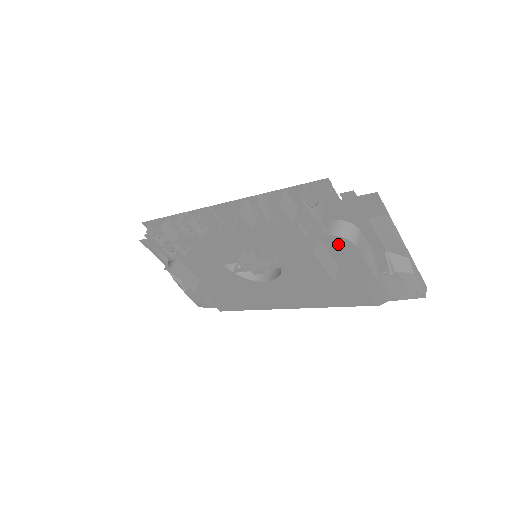
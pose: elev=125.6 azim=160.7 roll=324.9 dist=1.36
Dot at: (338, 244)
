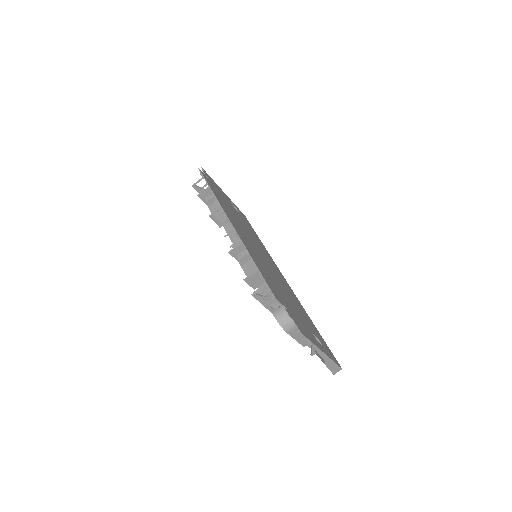
Dot at: (294, 308)
